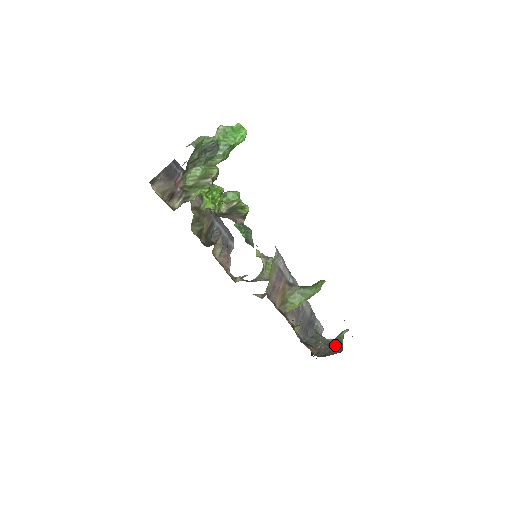
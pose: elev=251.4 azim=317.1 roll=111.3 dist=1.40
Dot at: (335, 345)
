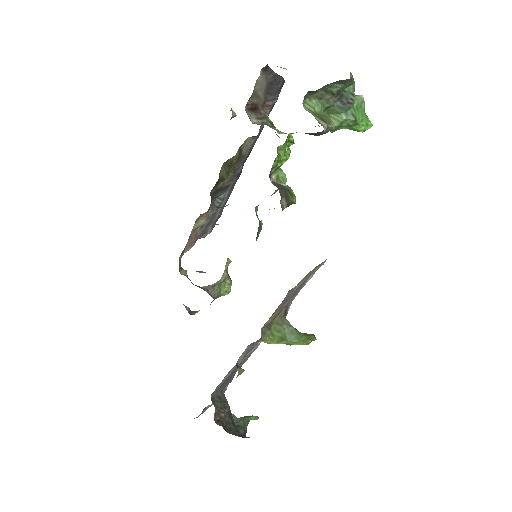
Dot at: (237, 425)
